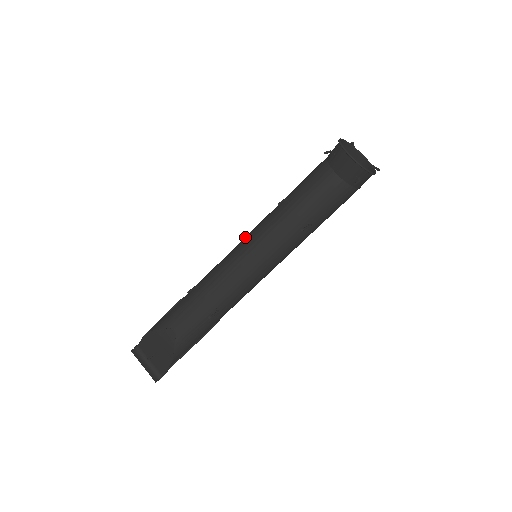
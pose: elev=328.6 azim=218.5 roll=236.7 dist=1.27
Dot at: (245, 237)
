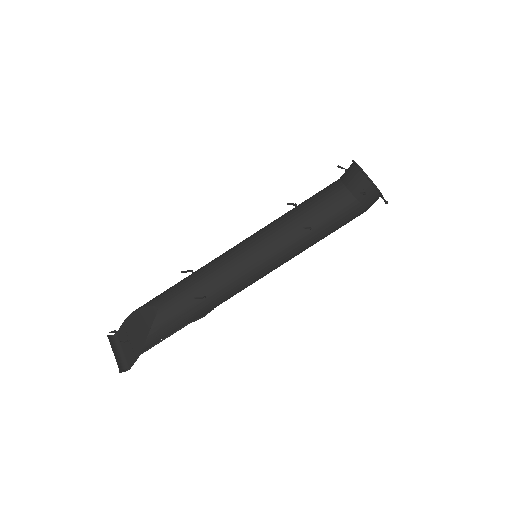
Dot at: occluded
